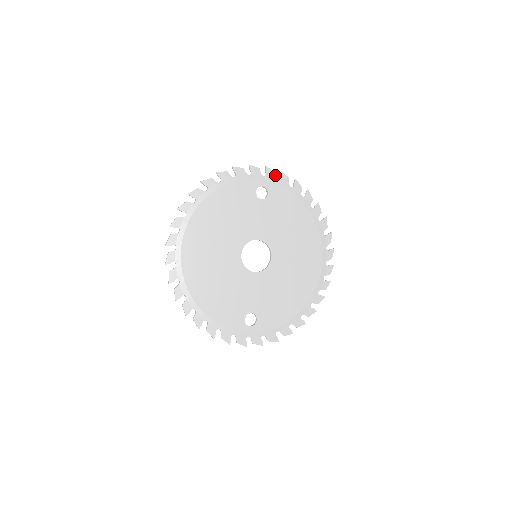
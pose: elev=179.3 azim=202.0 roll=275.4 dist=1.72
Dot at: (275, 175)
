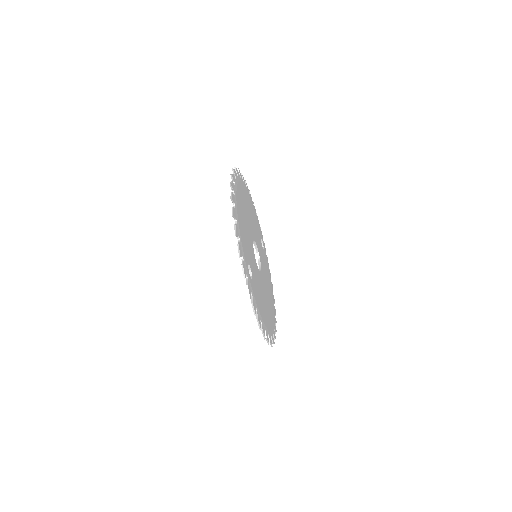
Dot at: occluded
